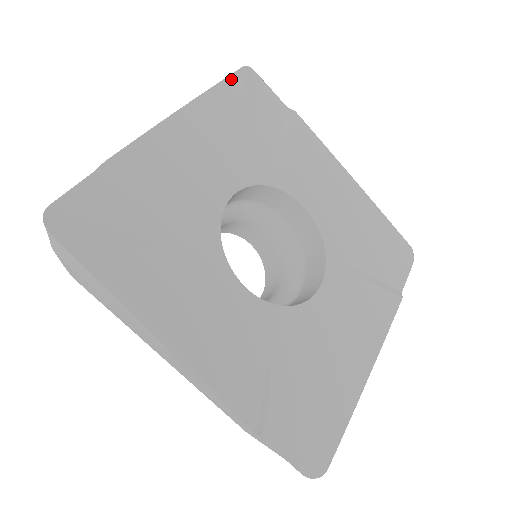
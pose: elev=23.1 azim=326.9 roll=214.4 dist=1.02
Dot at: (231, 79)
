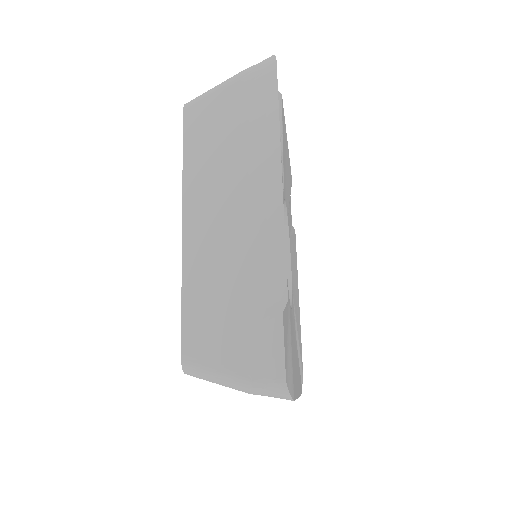
Dot at: occluded
